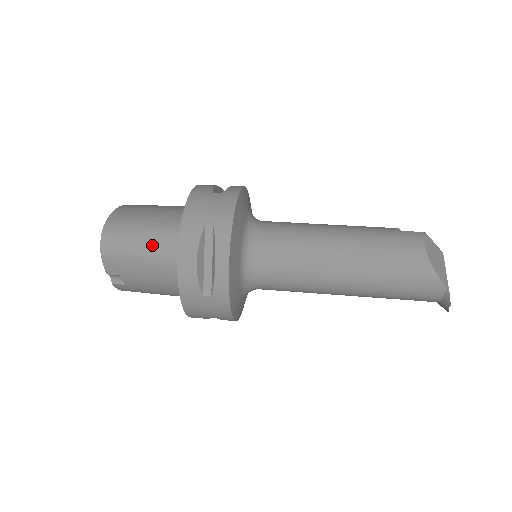
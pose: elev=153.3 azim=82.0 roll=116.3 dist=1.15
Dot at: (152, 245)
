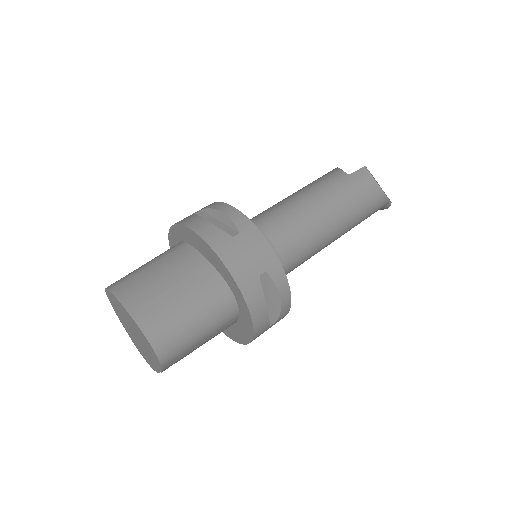
Dot at: (208, 321)
